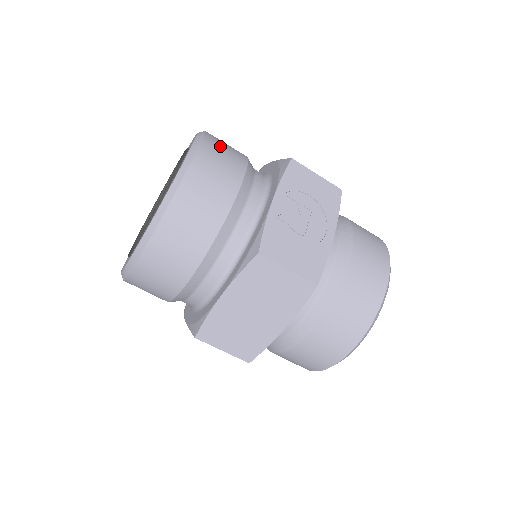
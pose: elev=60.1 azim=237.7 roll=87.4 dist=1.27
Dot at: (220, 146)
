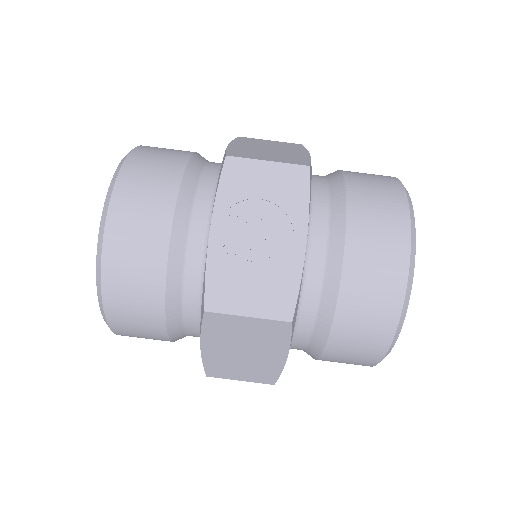
Dot at: (142, 174)
